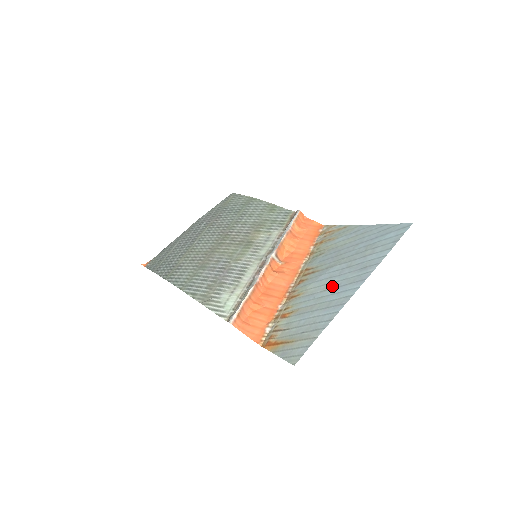
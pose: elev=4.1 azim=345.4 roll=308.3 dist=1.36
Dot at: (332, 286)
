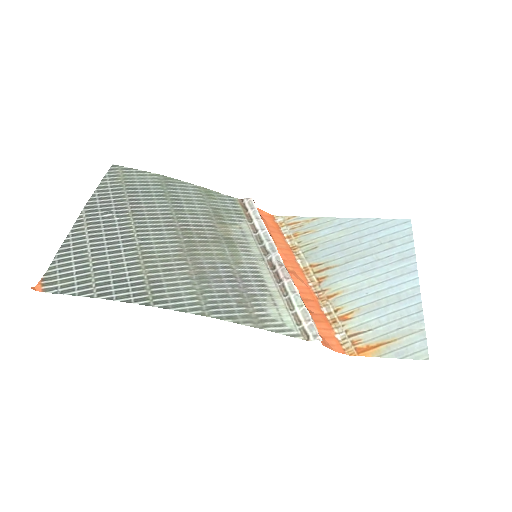
Dot at: (379, 280)
